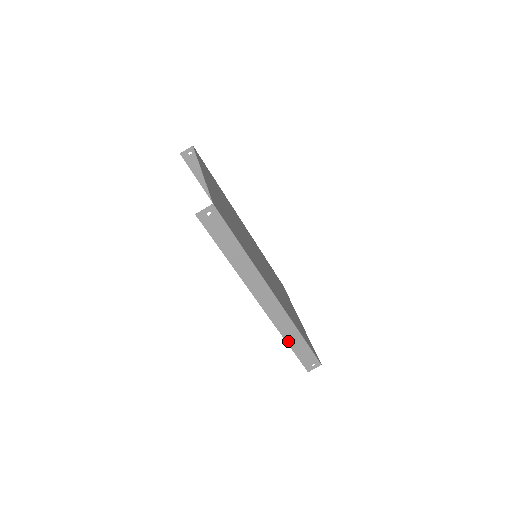
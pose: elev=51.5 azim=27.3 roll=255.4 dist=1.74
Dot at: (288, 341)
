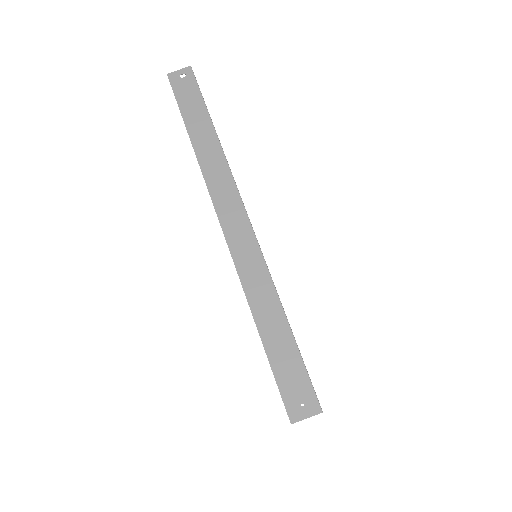
Dot at: (257, 318)
